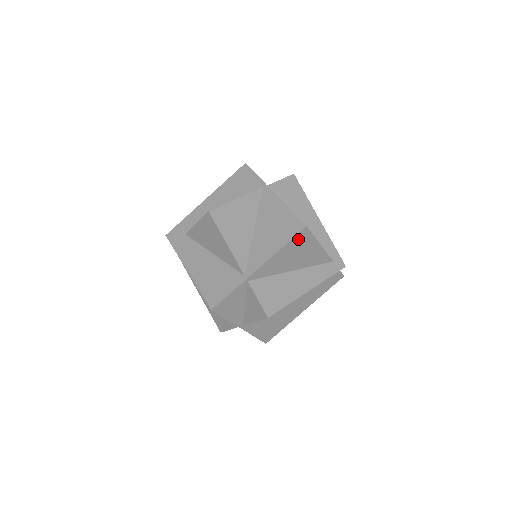
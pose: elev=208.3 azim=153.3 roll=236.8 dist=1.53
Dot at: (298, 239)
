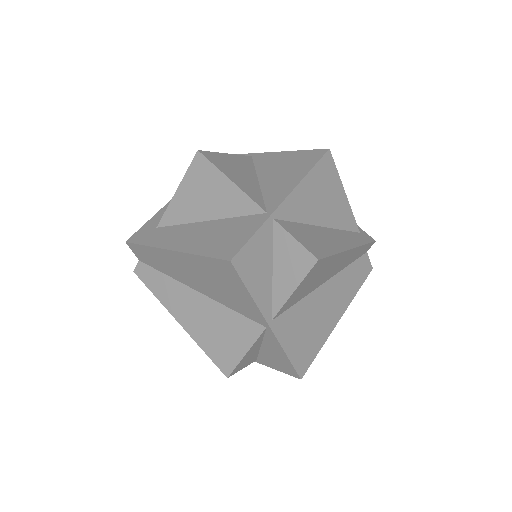
Dot at: (323, 168)
